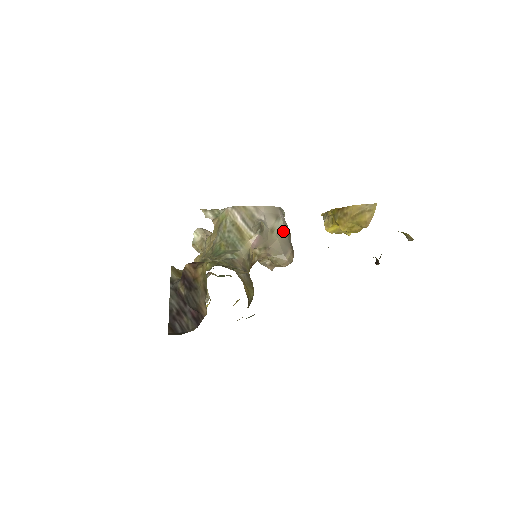
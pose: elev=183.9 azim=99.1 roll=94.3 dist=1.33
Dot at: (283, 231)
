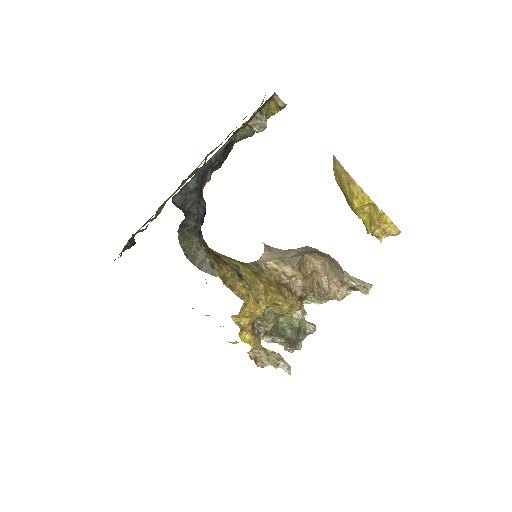
Dot at: occluded
